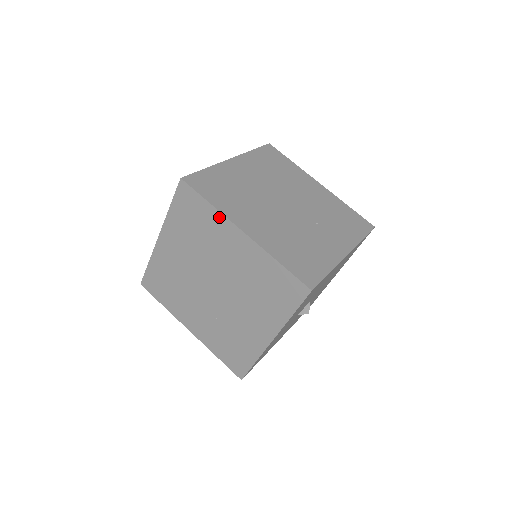
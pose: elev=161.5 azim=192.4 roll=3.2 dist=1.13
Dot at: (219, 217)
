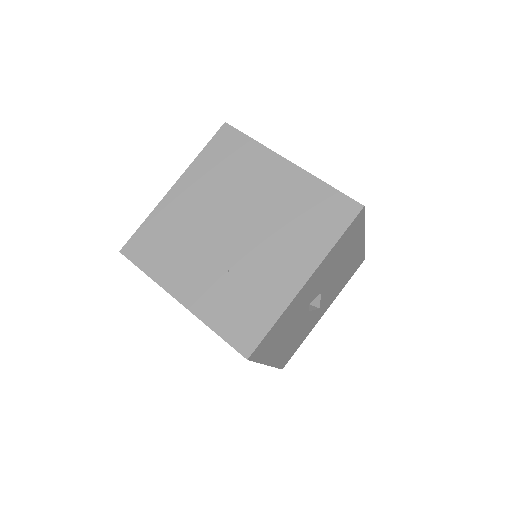
Dot at: (263, 151)
